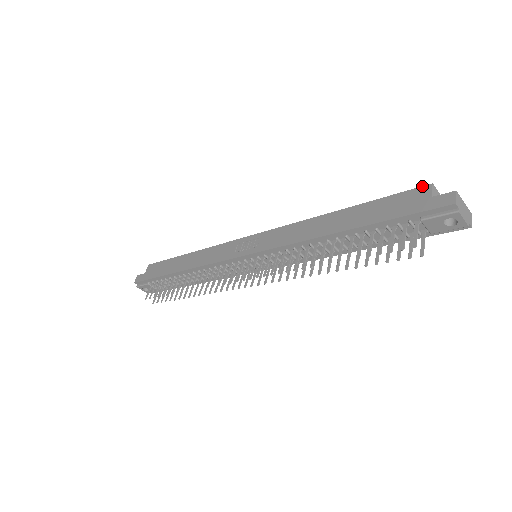
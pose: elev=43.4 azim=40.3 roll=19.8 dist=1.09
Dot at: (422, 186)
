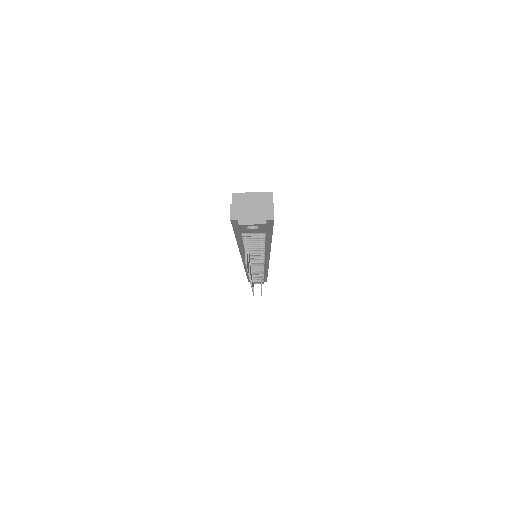
Dot at: (232, 196)
